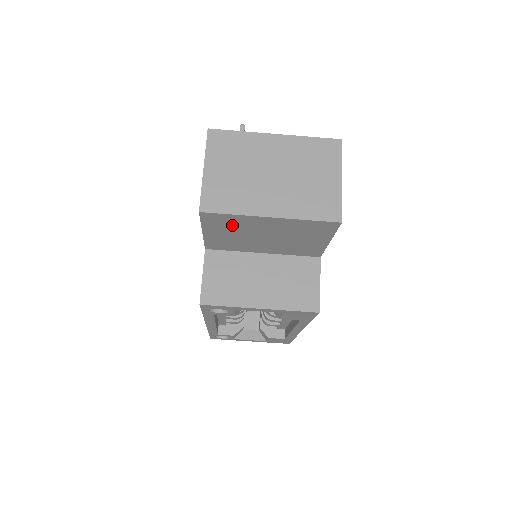
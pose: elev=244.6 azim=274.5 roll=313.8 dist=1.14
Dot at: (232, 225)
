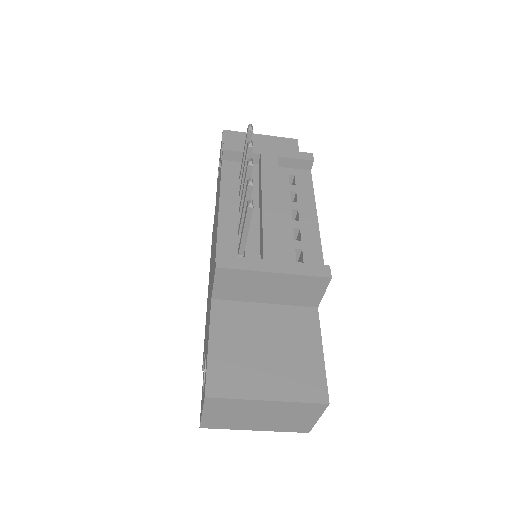
Dot at: occluded
